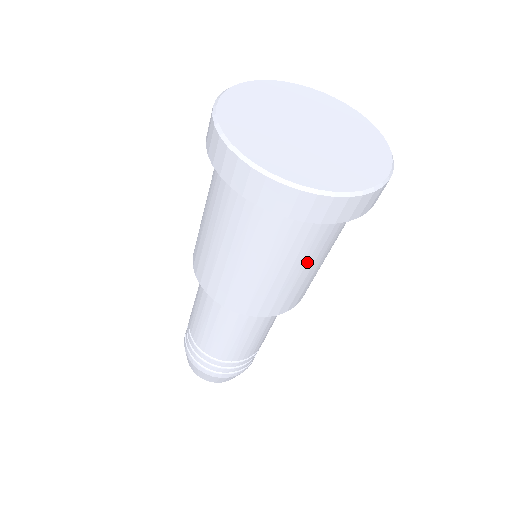
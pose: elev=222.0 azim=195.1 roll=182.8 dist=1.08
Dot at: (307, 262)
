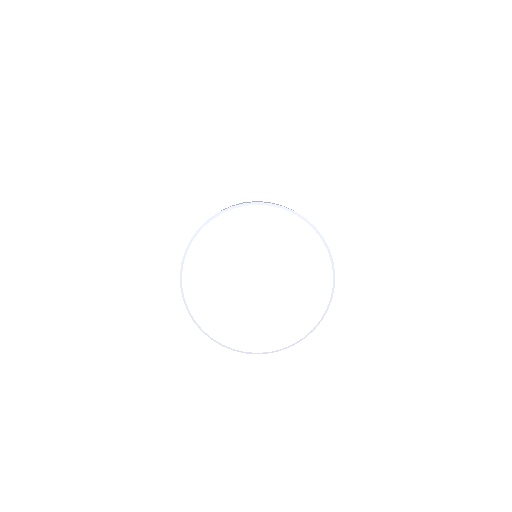
Dot at: occluded
